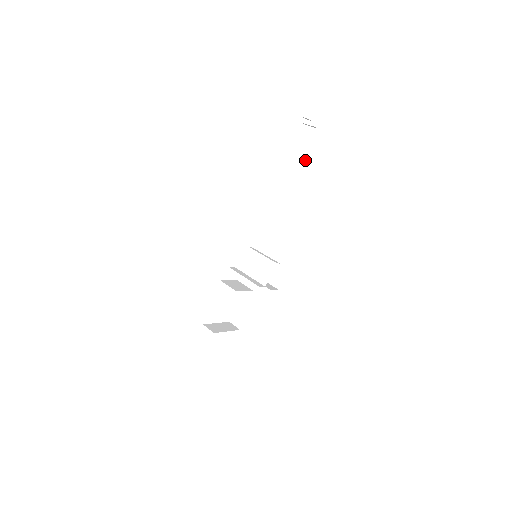
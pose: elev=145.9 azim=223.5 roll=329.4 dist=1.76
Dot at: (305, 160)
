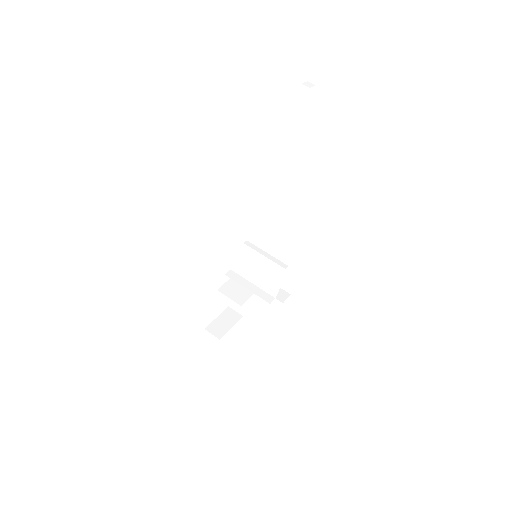
Dot at: (310, 136)
